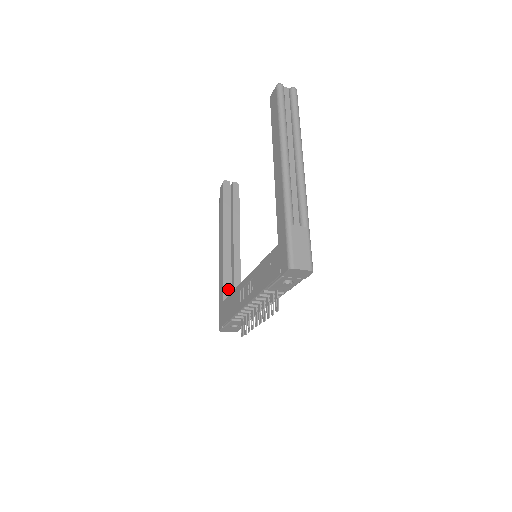
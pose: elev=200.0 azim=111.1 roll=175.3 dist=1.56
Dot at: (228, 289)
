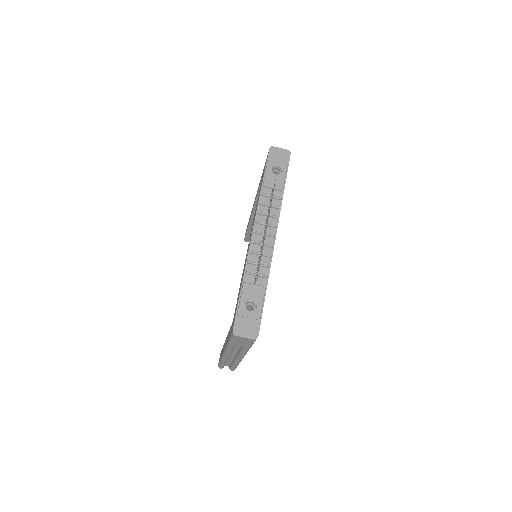
Dot at: occluded
